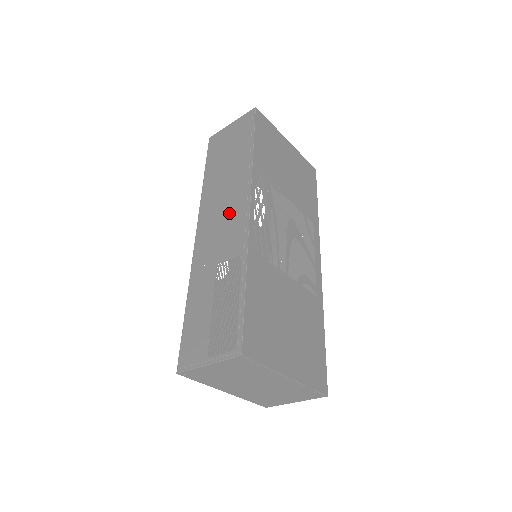
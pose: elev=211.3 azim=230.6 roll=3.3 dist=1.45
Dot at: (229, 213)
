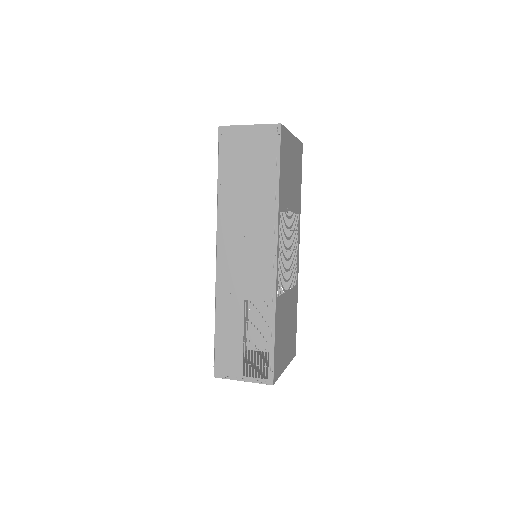
Dot at: (254, 251)
